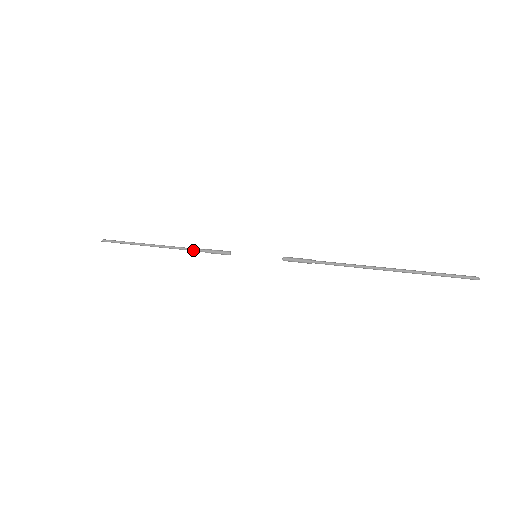
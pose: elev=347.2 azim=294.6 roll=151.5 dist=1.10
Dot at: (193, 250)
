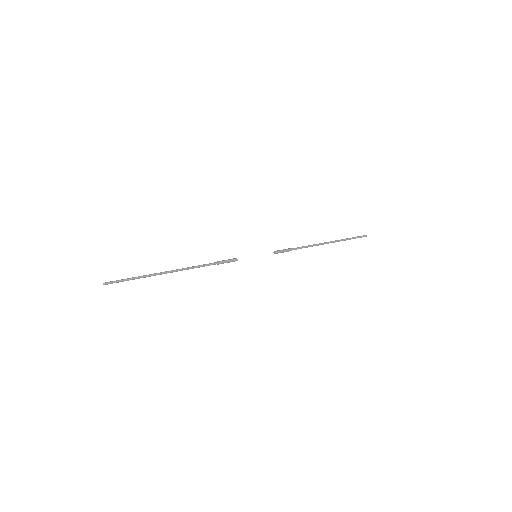
Dot at: occluded
